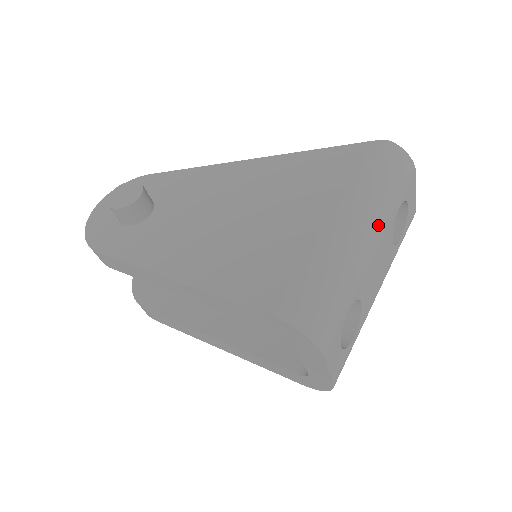
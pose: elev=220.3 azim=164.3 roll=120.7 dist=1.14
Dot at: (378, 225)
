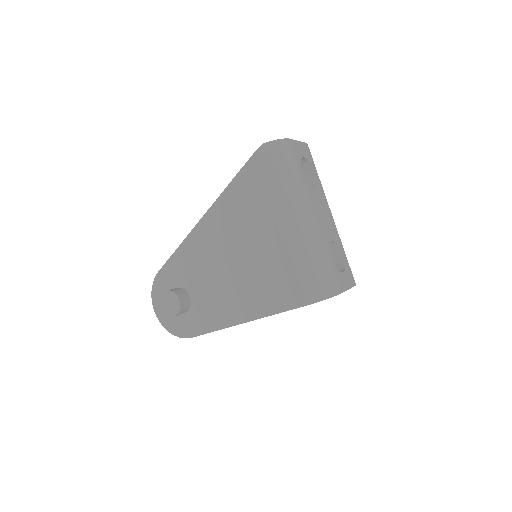
Dot at: (304, 203)
